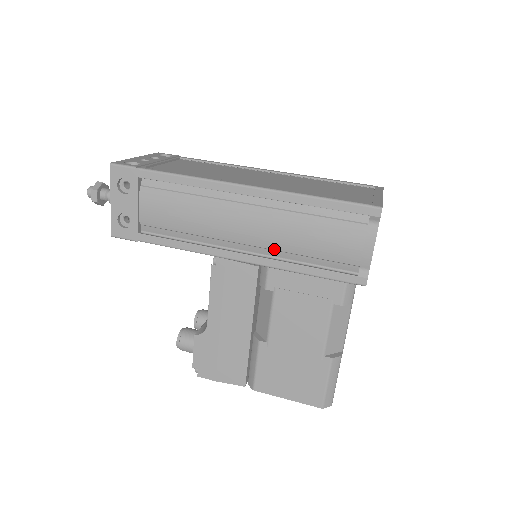
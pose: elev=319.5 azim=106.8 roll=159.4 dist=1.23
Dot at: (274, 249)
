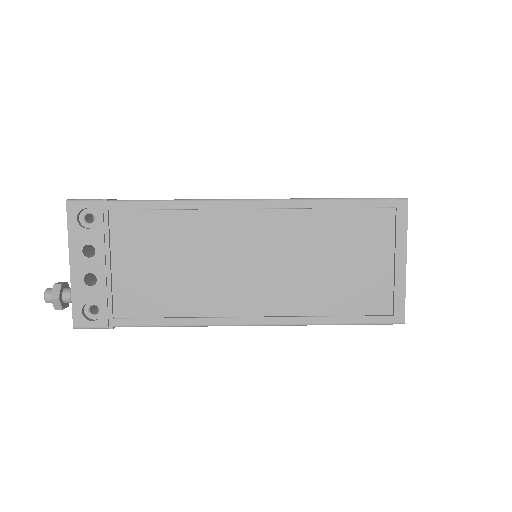
Dot at: occluded
